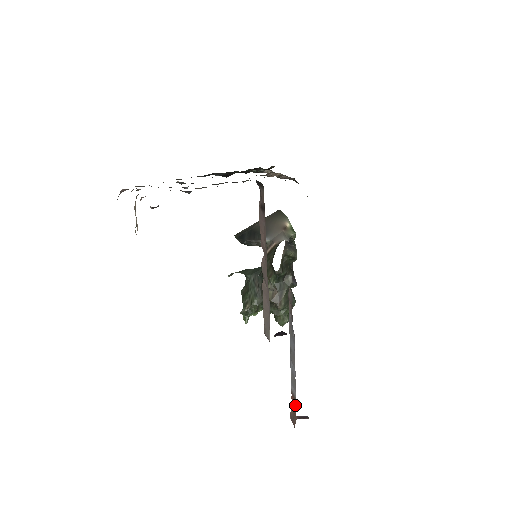
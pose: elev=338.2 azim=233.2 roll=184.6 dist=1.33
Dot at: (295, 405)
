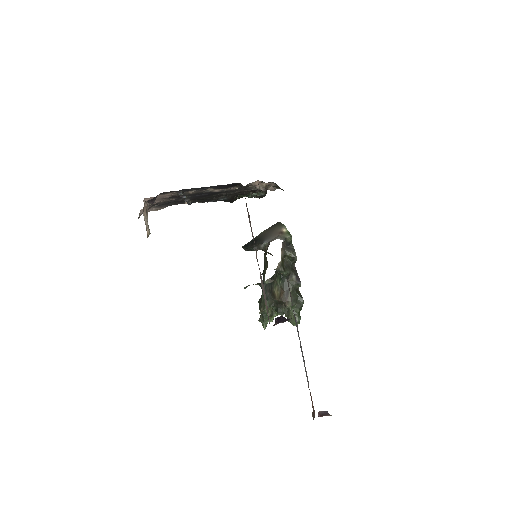
Dot at: (311, 398)
